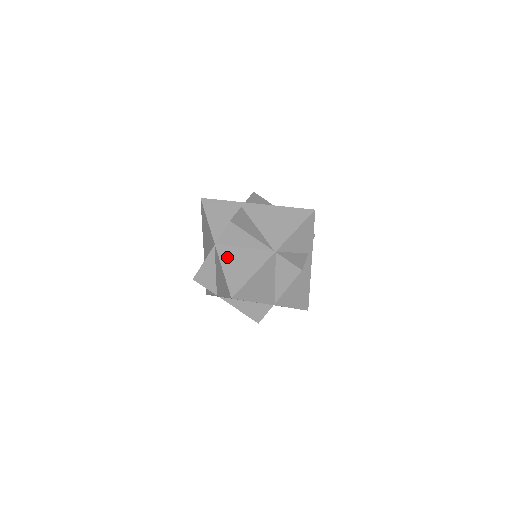
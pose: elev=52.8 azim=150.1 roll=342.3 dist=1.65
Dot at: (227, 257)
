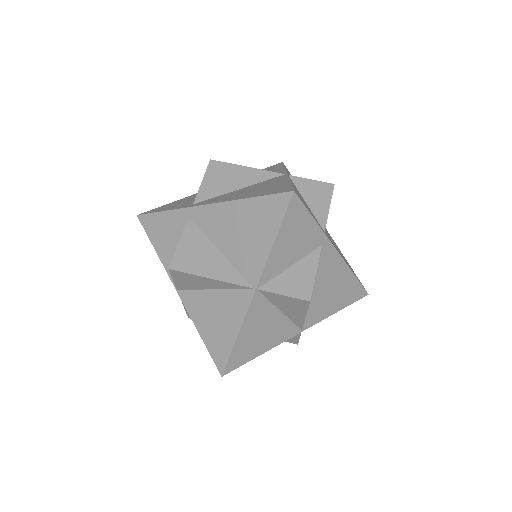
Dot at: (197, 310)
